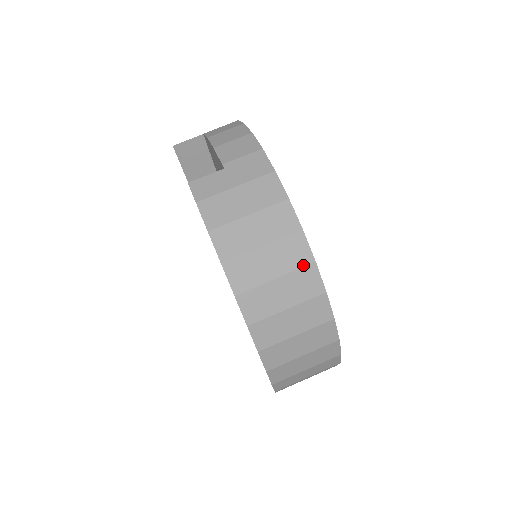
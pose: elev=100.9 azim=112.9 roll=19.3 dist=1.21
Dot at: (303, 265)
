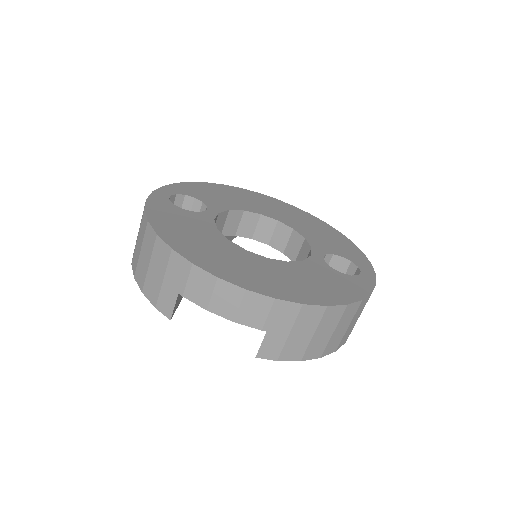
Dot at: (357, 308)
